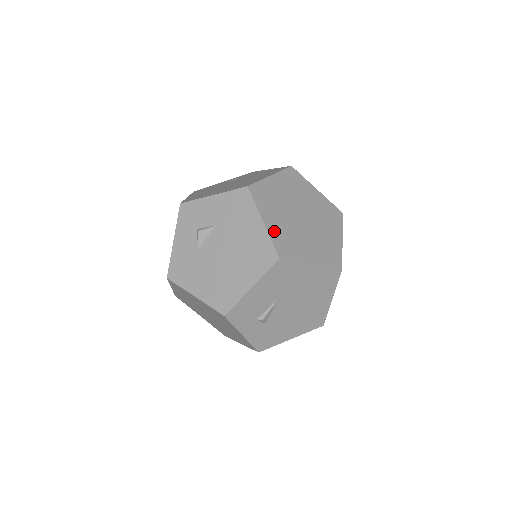
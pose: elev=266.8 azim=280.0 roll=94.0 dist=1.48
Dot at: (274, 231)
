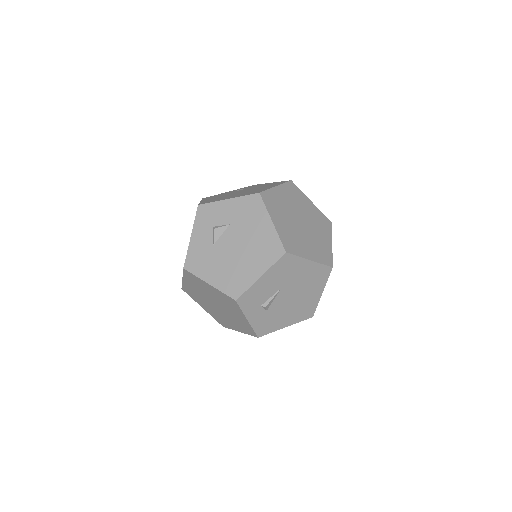
Dot at: (281, 230)
